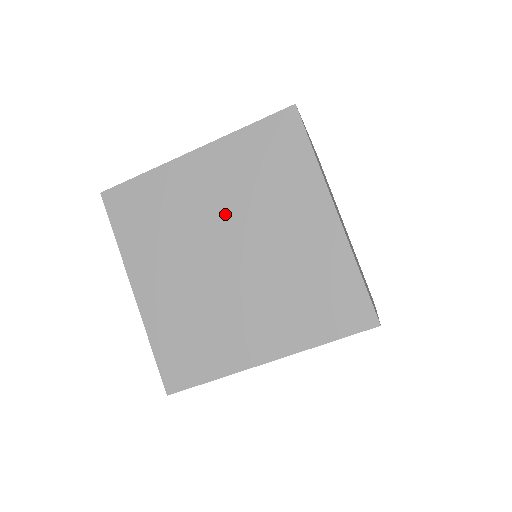
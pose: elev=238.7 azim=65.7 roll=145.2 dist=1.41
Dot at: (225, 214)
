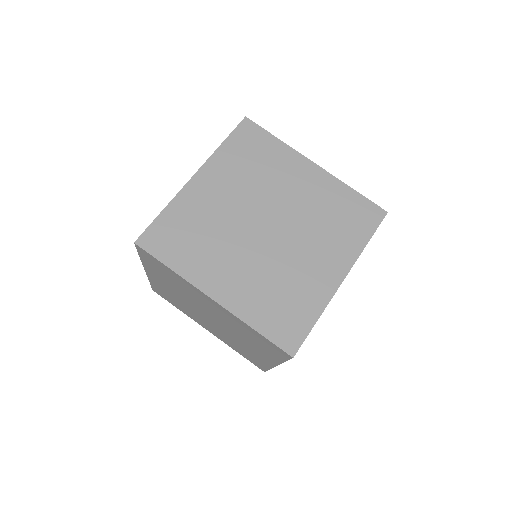
Dot at: (291, 208)
